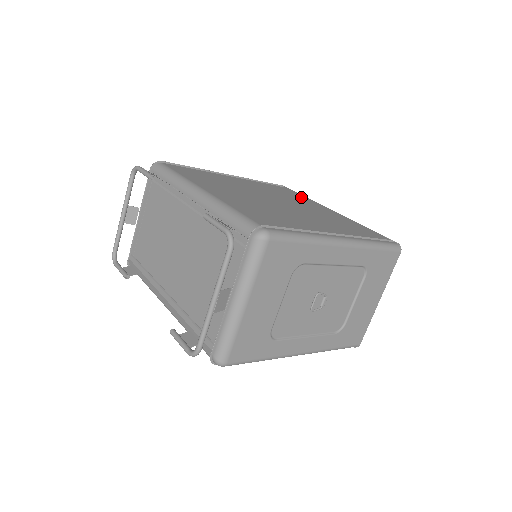
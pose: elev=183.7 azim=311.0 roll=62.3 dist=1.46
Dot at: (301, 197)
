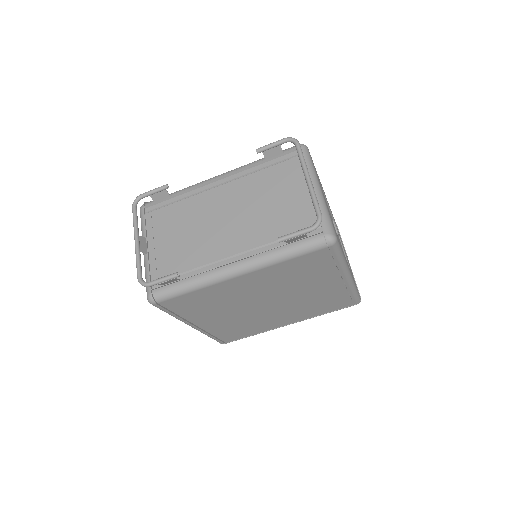
Dot at: occluded
